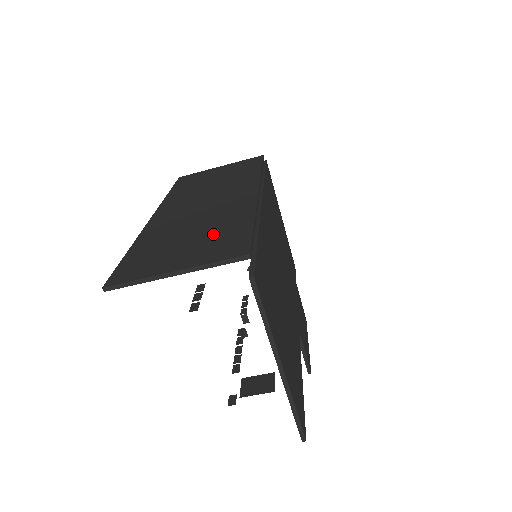
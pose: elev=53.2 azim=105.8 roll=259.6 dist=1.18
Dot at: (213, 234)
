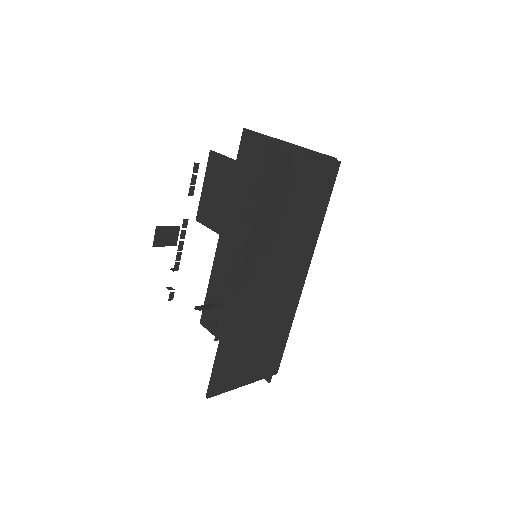
Dot at: (269, 345)
